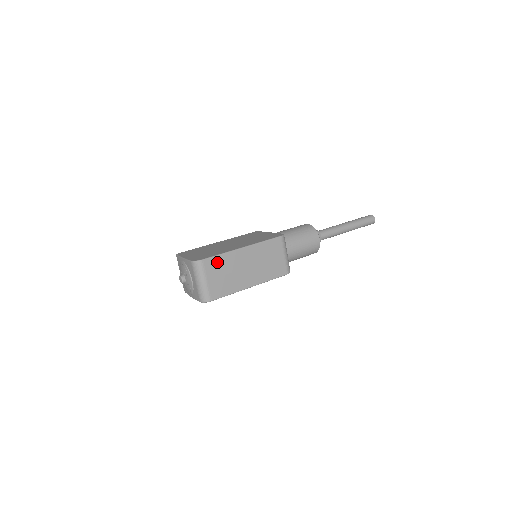
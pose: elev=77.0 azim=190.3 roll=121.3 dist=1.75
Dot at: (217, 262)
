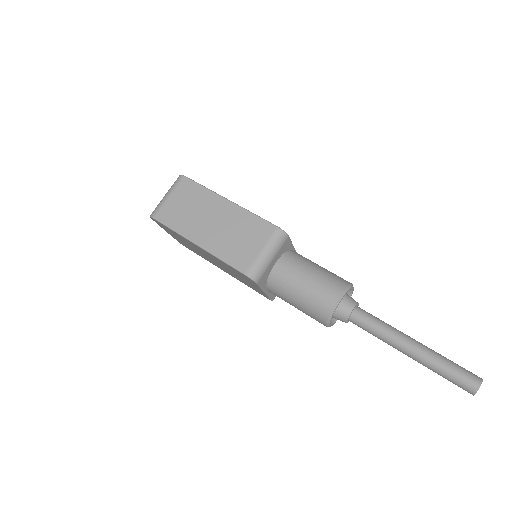
Dot at: (193, 189)
